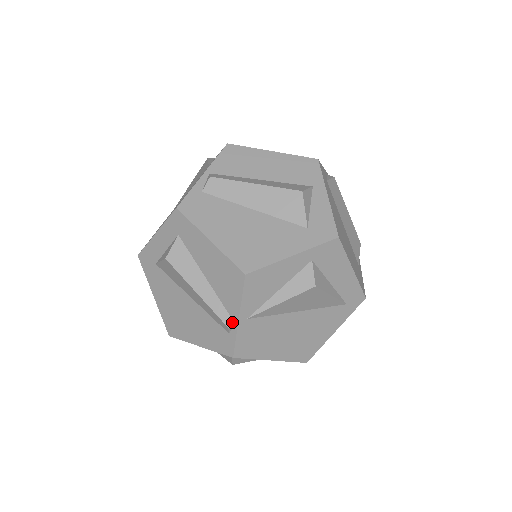
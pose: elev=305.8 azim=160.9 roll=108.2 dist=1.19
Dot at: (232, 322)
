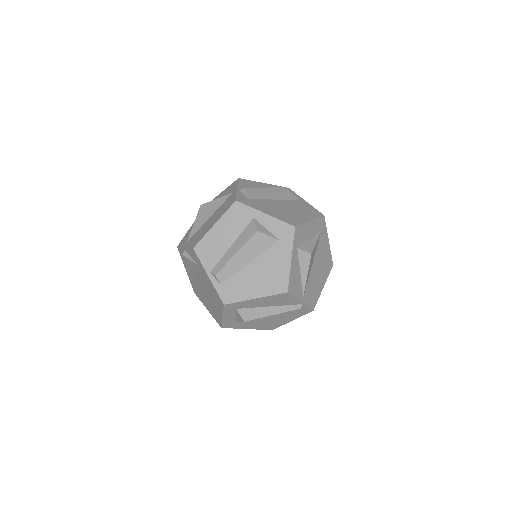
Dot at: (300, 305)
